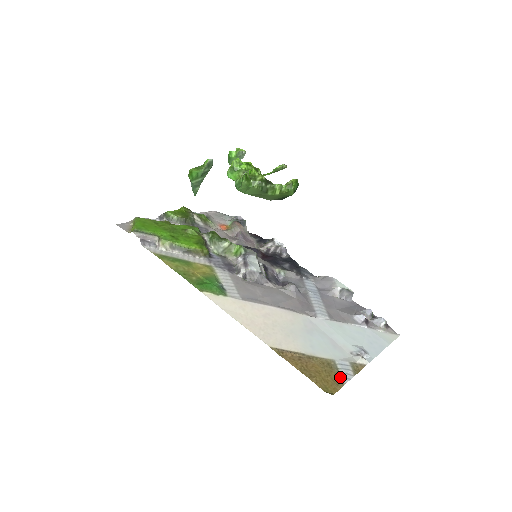
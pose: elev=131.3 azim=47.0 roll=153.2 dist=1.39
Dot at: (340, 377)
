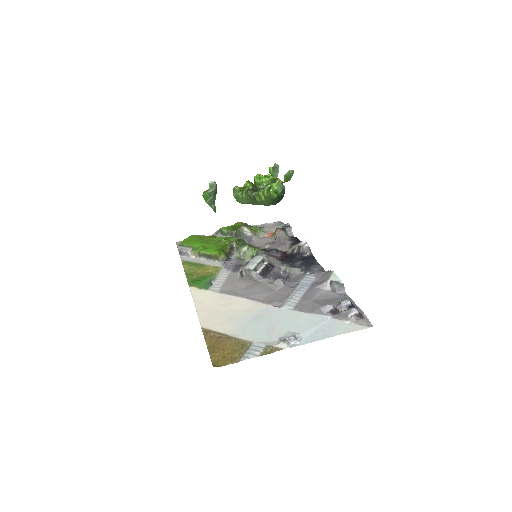
Dot at: (242, 355)
